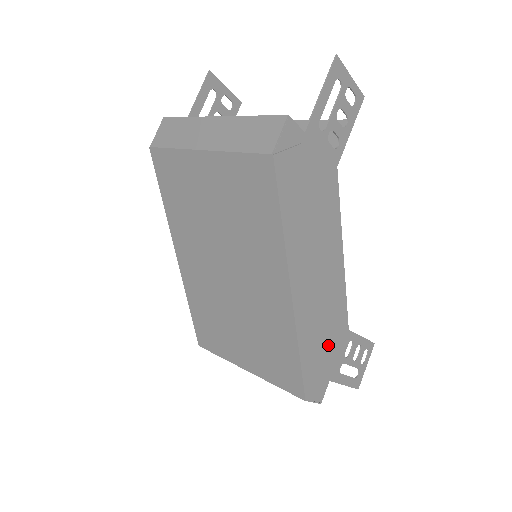
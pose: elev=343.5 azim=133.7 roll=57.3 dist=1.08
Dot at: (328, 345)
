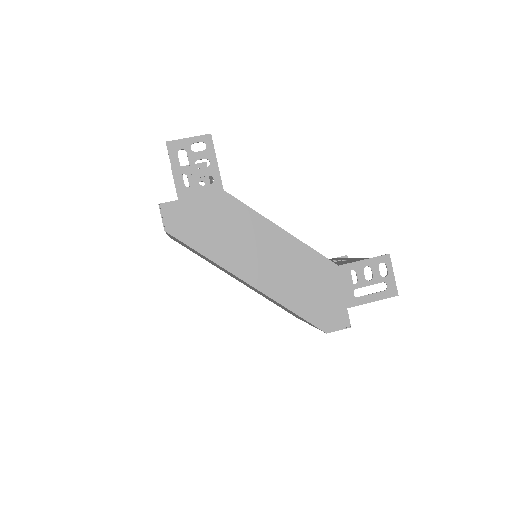
Dot at: (321, 288)
